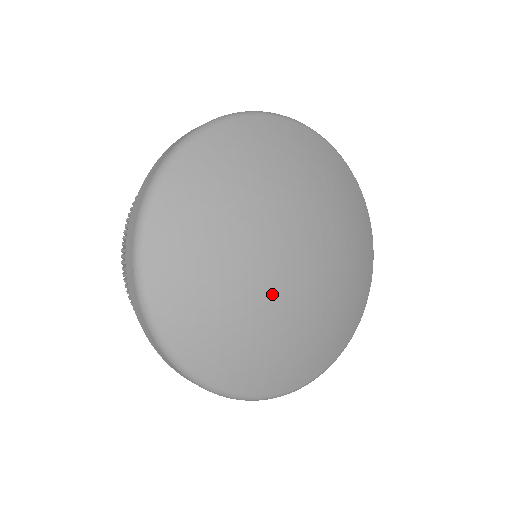
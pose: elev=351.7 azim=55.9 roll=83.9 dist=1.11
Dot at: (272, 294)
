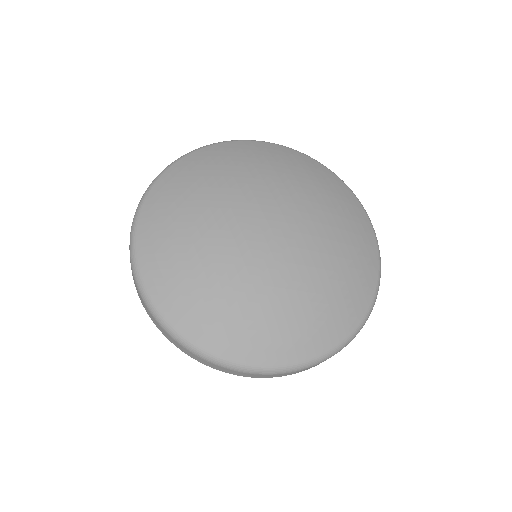
Dot at: (254, 263)
